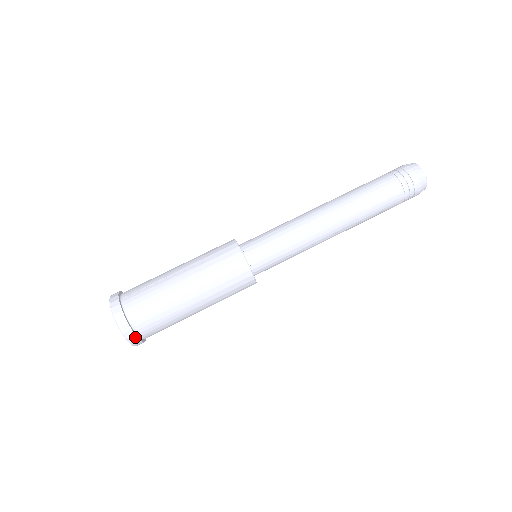
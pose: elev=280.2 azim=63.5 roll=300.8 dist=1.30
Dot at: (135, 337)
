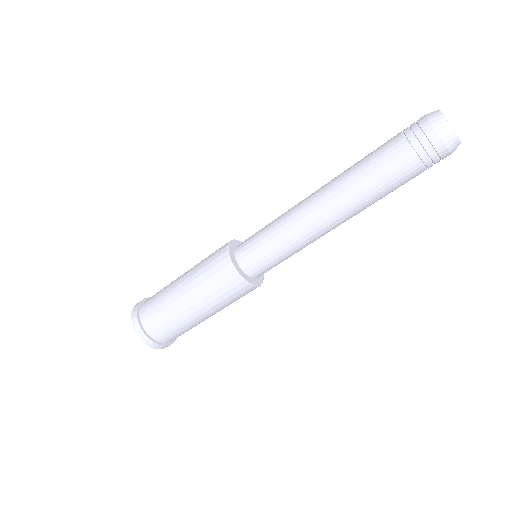
Dot at: occluded
